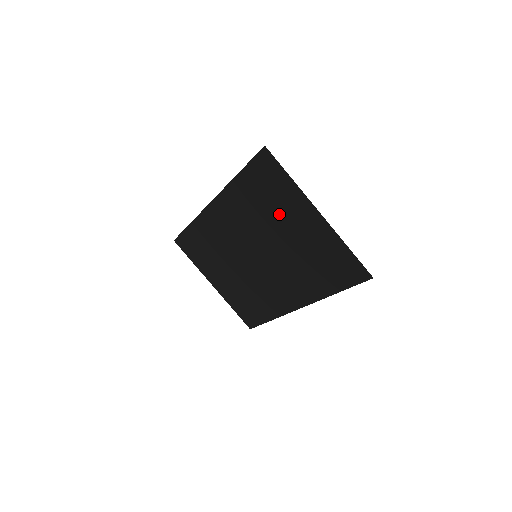
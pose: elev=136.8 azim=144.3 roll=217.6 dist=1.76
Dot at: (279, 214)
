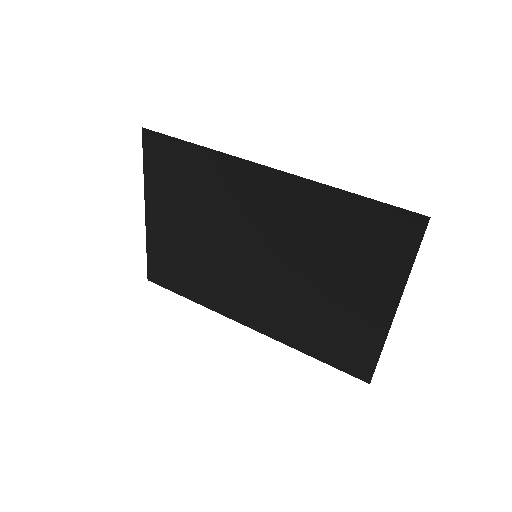
Dot at: (346, 266)
